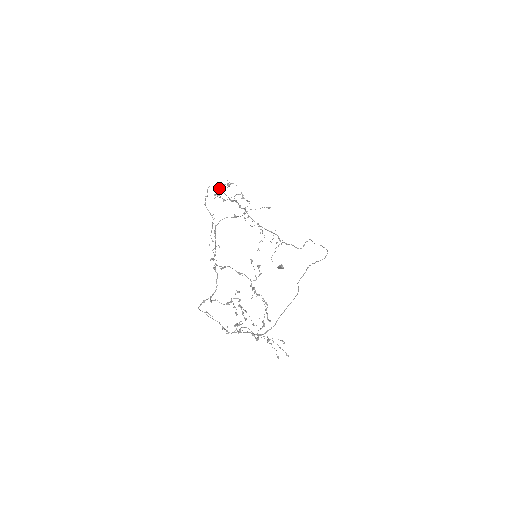
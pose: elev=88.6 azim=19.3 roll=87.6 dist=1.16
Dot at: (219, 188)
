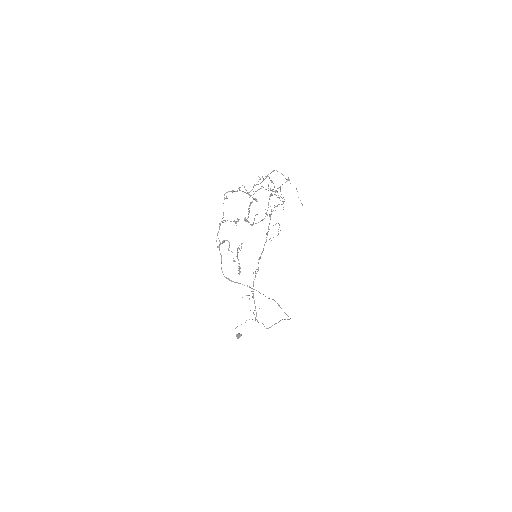
Dot at: occluded
